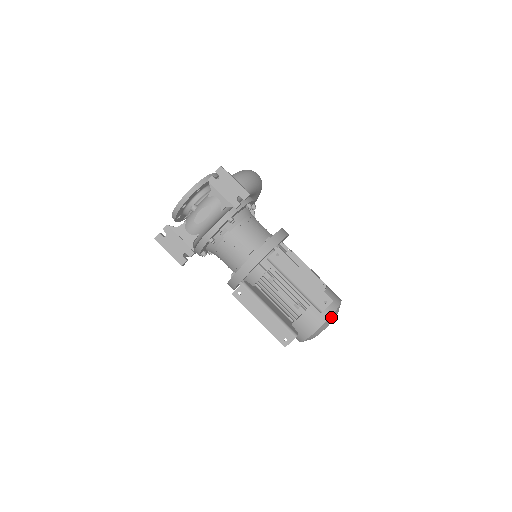
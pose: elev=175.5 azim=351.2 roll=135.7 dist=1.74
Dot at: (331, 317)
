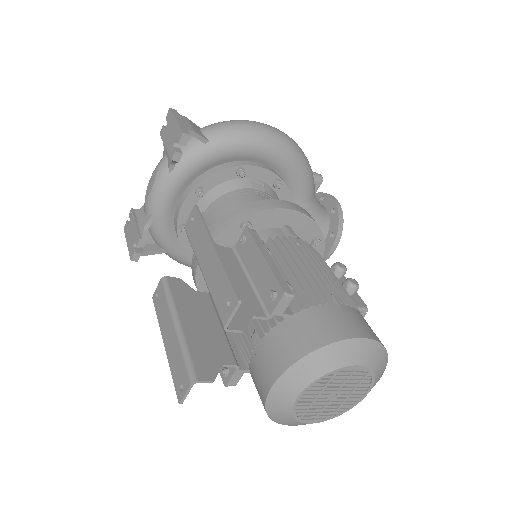
Dot at: (303, 363)
